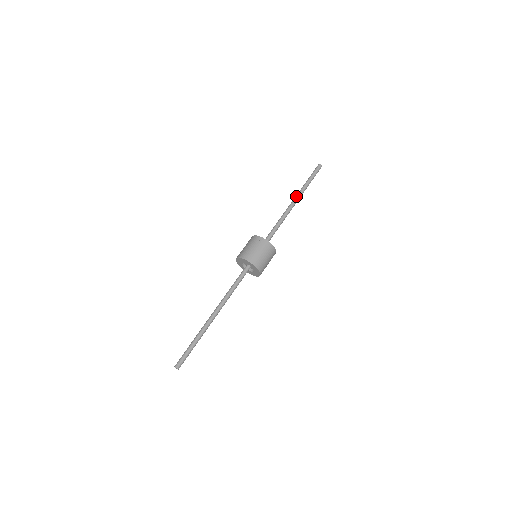
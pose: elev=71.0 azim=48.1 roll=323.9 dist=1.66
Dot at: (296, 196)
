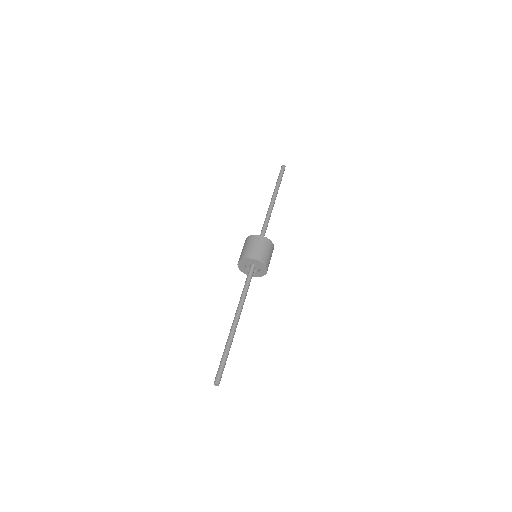
Dot at: (272, 196)
